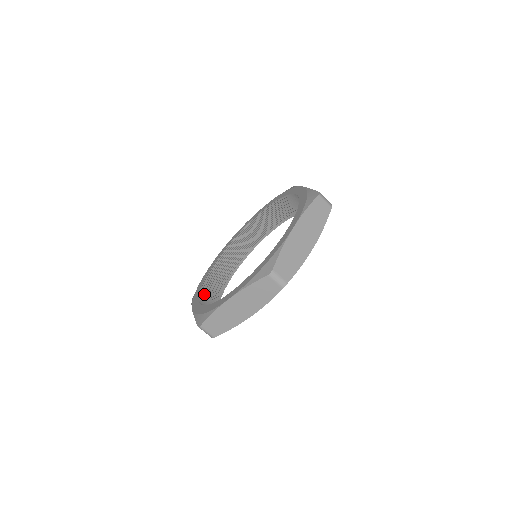
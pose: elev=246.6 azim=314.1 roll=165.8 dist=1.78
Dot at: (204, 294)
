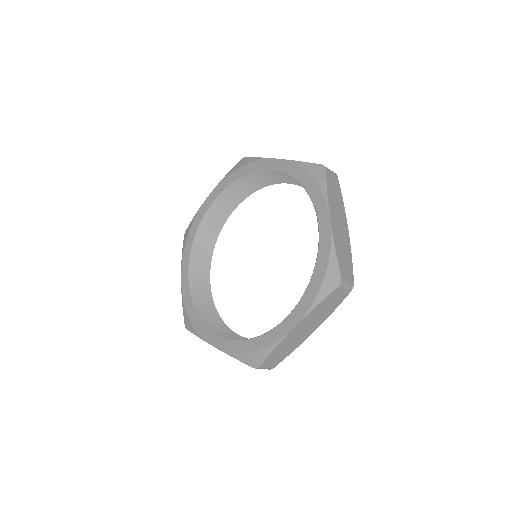
Dot at: (196, 248)
